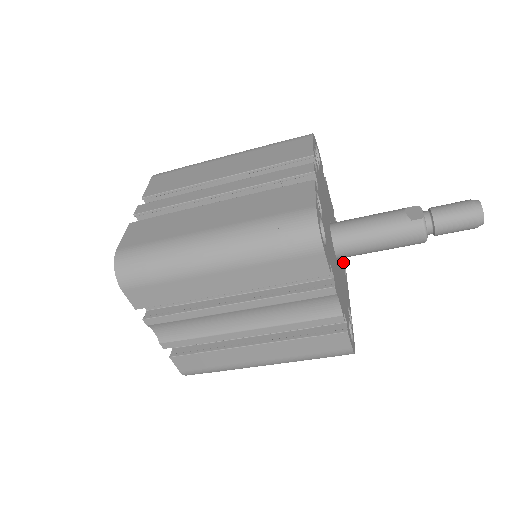
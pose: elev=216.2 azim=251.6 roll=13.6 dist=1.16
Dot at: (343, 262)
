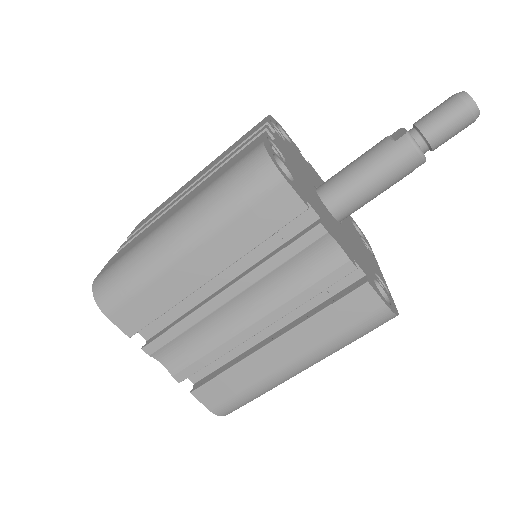
Dot at: (365, 243)
